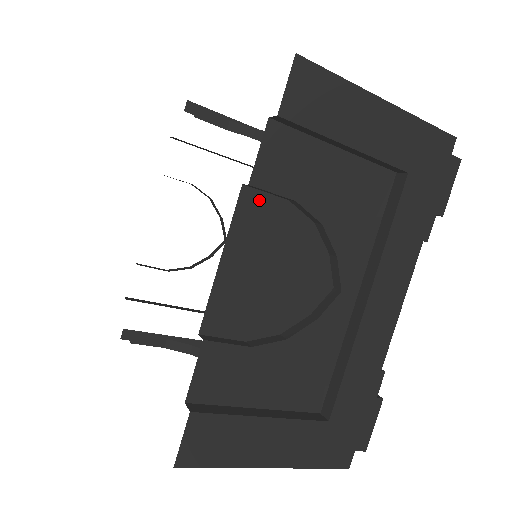
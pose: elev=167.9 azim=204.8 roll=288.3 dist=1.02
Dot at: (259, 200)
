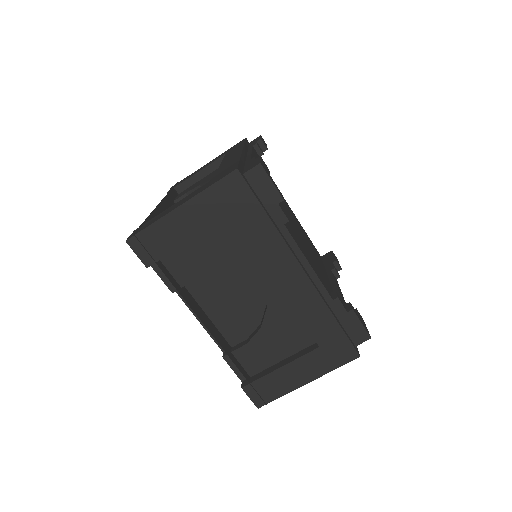
Dot at: (187, 287)
